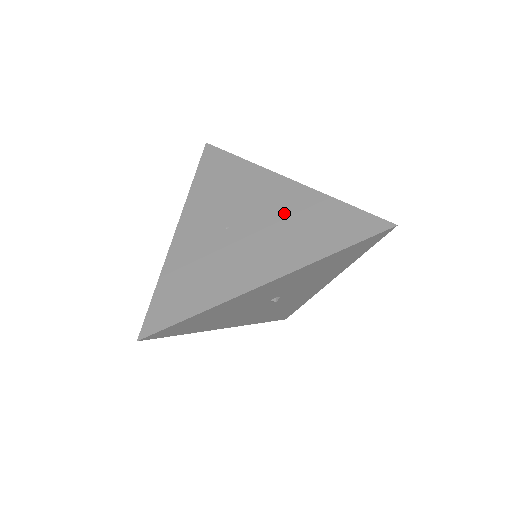
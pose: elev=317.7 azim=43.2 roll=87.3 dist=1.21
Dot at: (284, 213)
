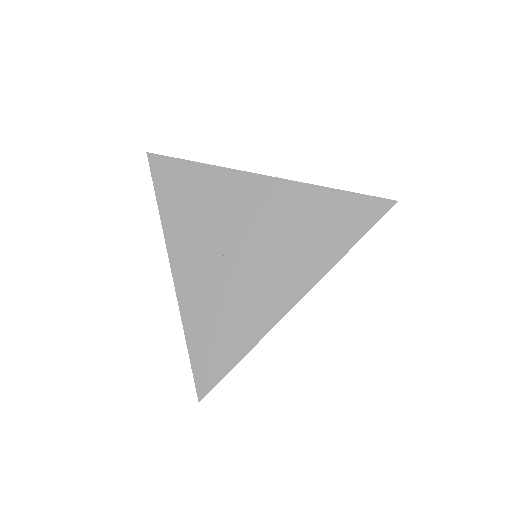
Dot at: (277, 220)
